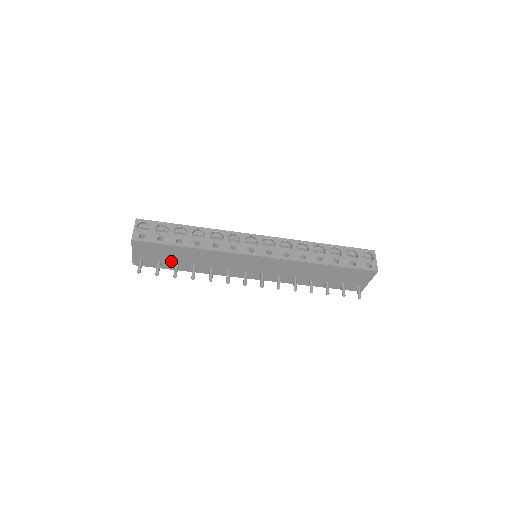
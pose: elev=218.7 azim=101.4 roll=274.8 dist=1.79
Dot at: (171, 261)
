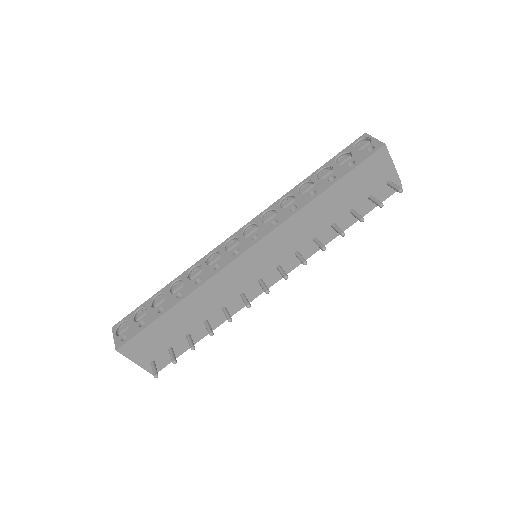
Dot at: (179, 338)
